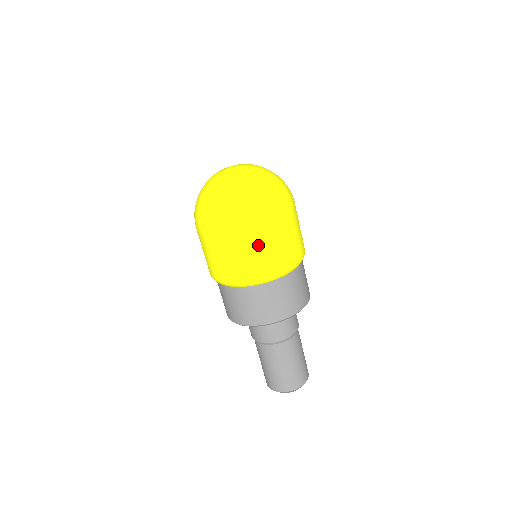
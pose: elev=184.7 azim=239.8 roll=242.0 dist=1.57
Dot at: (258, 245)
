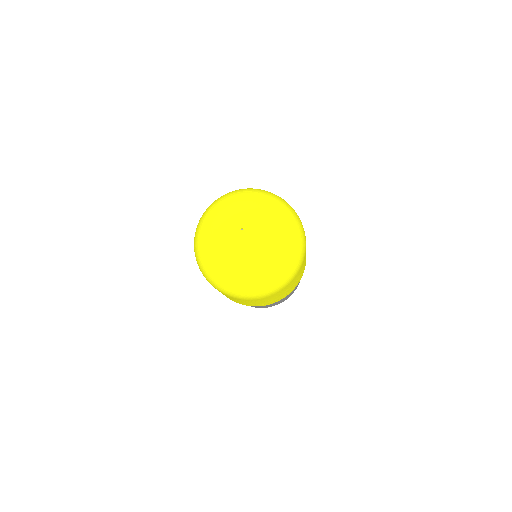
Dot at: (279, 295)
